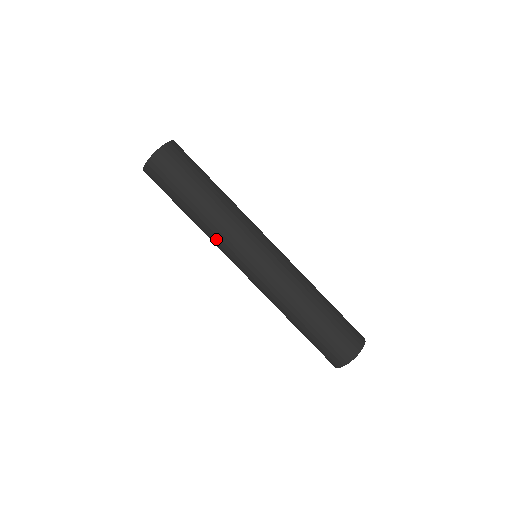
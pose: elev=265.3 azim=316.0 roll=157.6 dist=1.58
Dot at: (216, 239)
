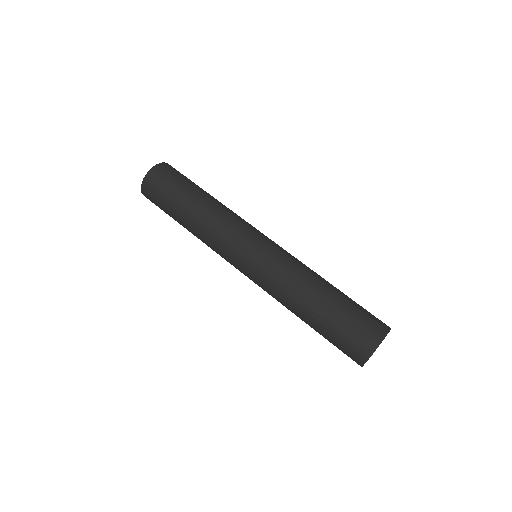
Dot at: (211, 248)
